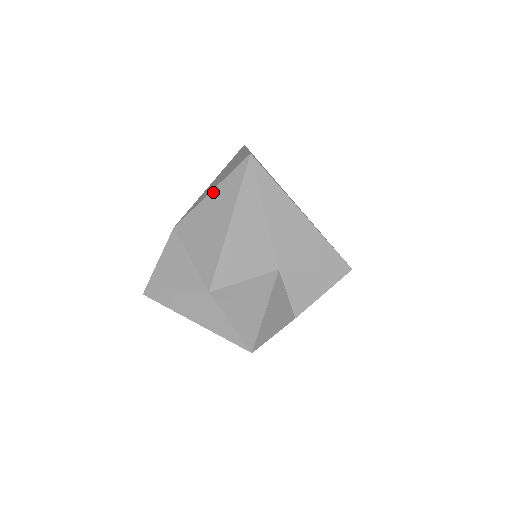
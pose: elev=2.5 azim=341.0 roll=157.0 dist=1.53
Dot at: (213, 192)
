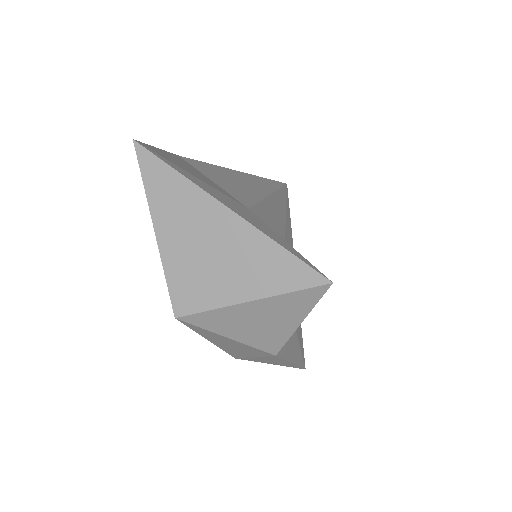
Dot at: (243, 172)
